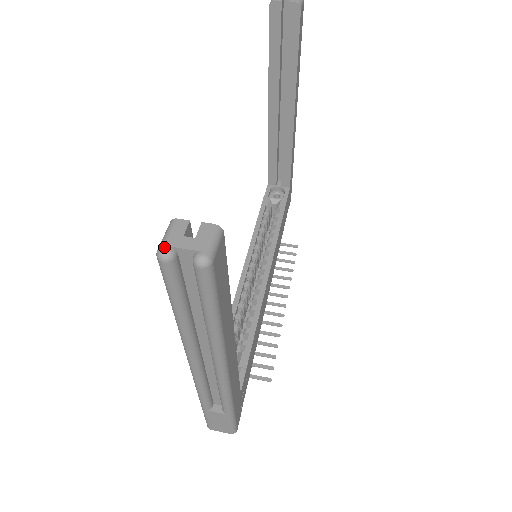
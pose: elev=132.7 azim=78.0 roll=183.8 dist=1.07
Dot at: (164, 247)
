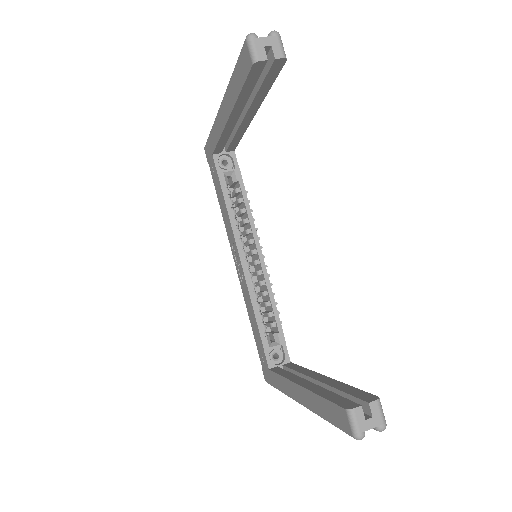
Dot at: (360, 435)
